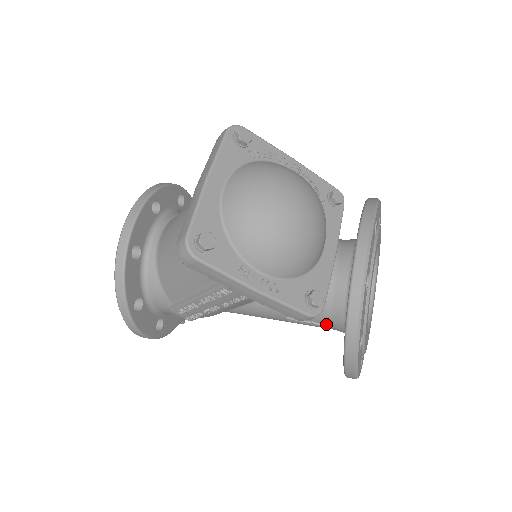
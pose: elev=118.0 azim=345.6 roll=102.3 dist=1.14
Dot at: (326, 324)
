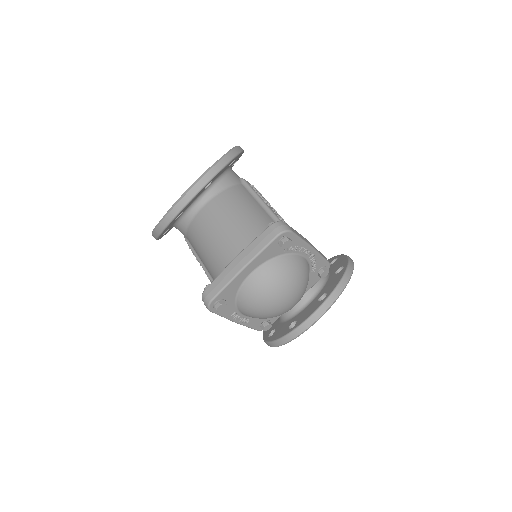
Dot at: occluded
